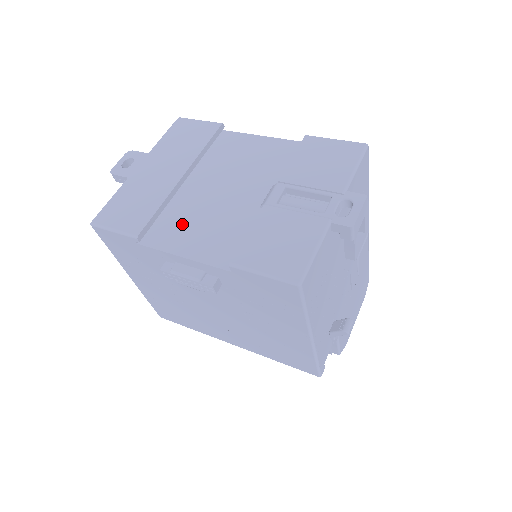
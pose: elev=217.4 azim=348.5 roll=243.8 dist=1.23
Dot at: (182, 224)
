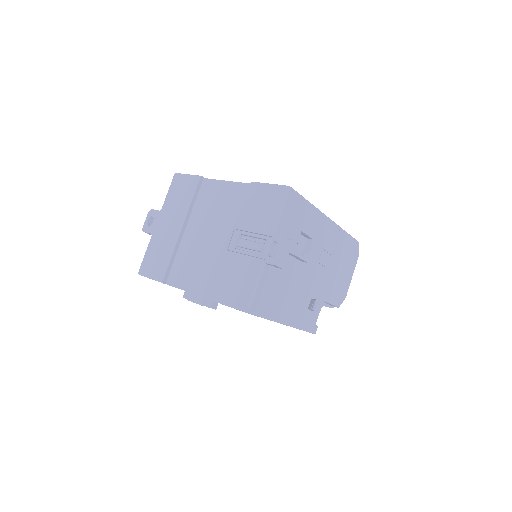
Dot at: (187, 266)
